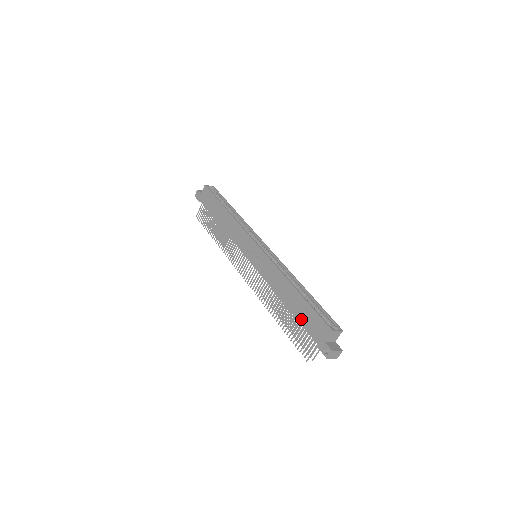
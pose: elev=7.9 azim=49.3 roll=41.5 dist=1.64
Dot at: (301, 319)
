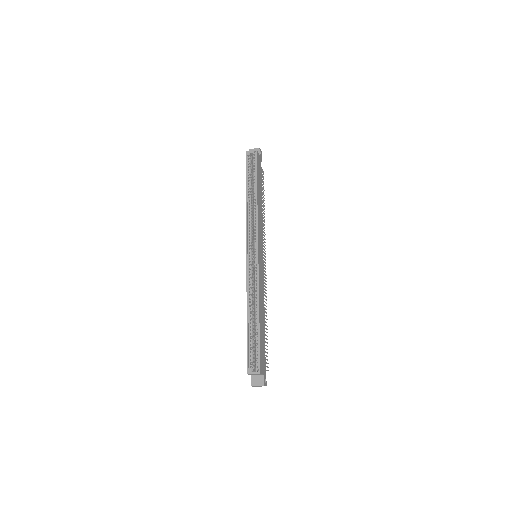
Dot at: occluded
